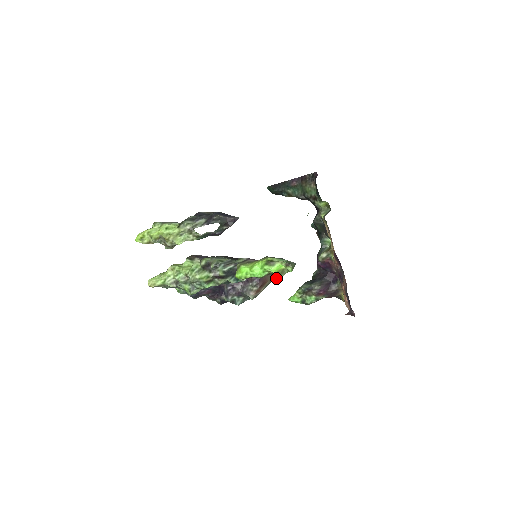
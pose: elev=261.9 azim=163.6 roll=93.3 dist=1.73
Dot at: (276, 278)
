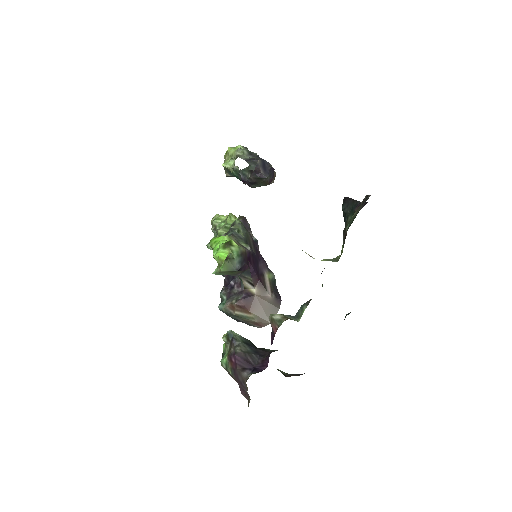
Dot at: occluded
